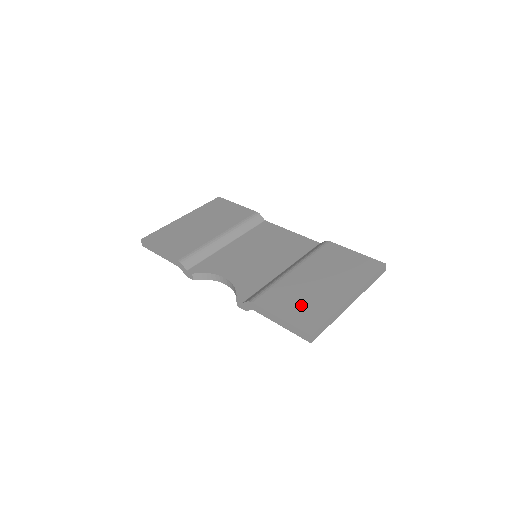
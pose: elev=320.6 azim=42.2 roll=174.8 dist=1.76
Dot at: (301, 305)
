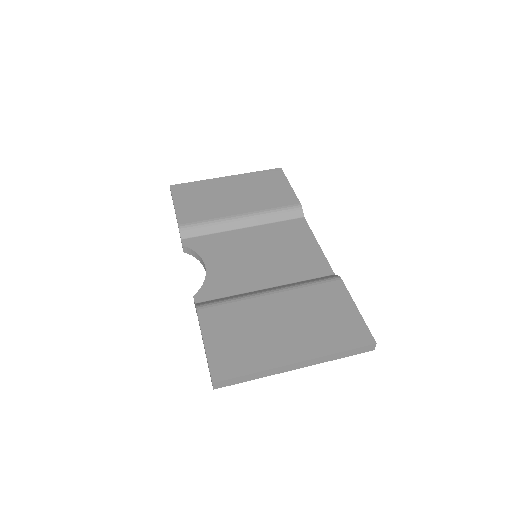
Dot at: (237, 341)
